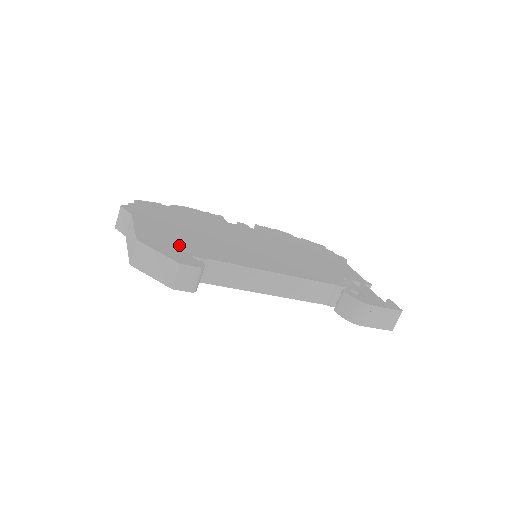
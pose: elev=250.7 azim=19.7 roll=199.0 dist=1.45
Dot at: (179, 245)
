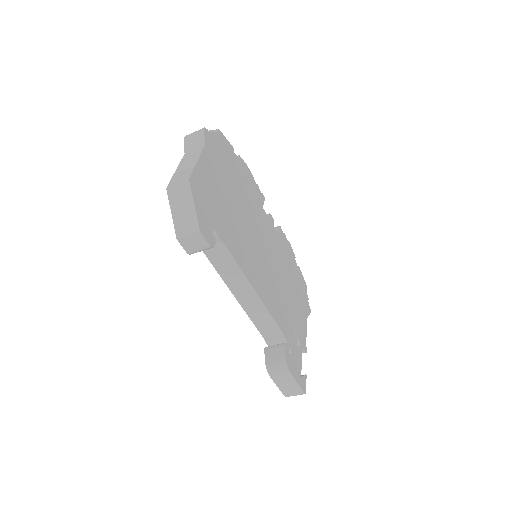
Dot at: (213, 209)
